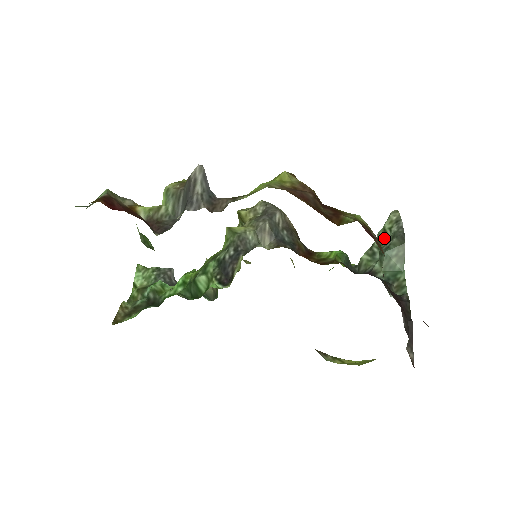
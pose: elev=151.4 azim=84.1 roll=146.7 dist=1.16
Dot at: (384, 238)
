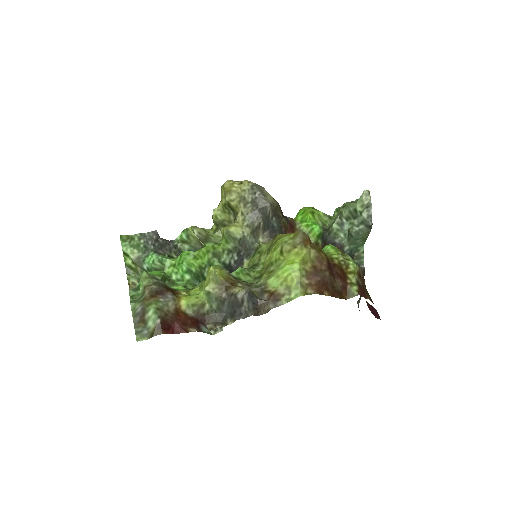
Dot at: (353, 215)
